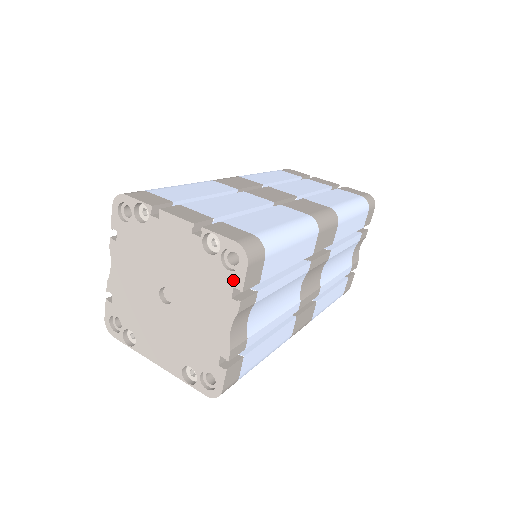
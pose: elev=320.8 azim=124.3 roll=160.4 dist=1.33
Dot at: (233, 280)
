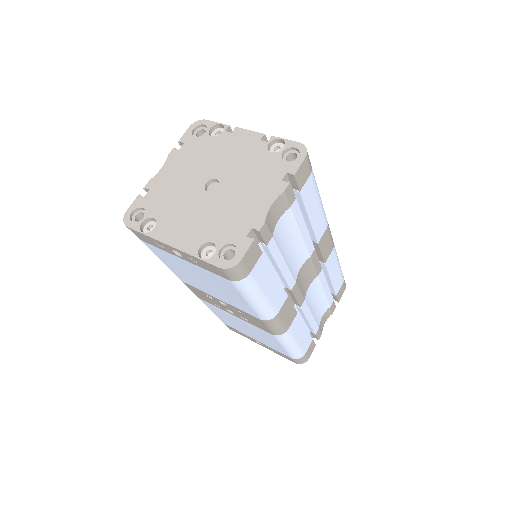
Dot at: (288, 168)
